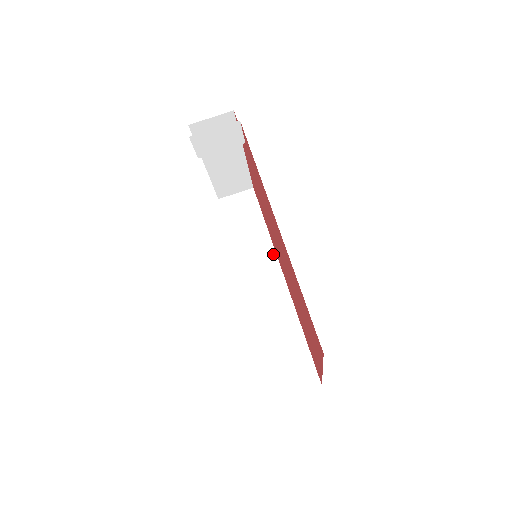
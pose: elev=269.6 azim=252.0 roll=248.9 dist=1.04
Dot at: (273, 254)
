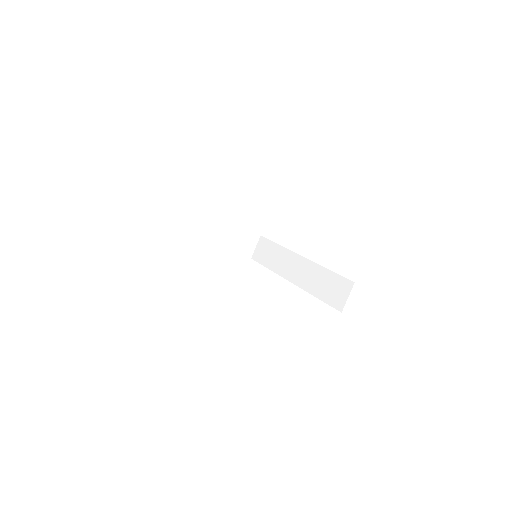
Dot at: (289, 252)
